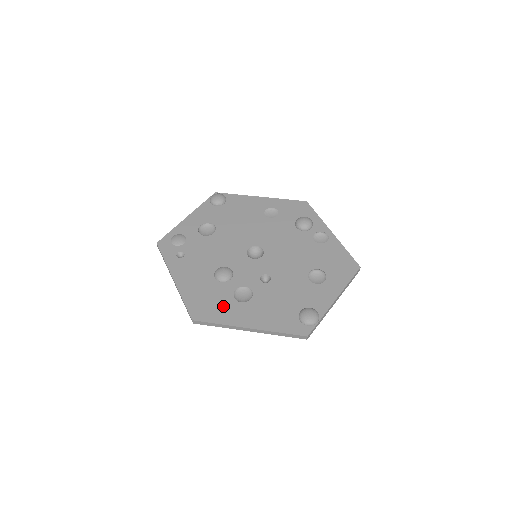
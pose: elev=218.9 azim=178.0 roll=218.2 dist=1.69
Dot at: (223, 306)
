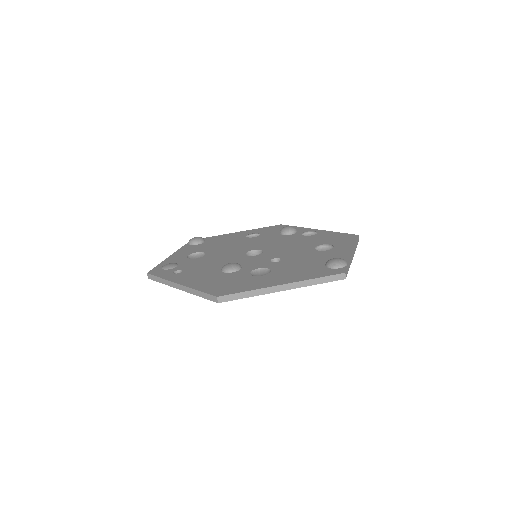
Dot at: (245, 282)
